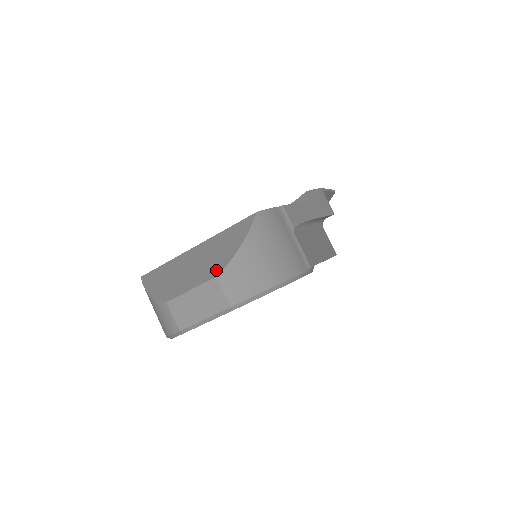
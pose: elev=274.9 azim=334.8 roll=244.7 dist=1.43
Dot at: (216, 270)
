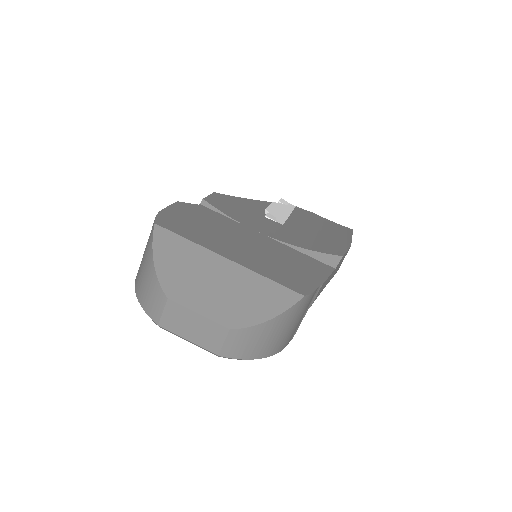
Dot at: (234, 321)
